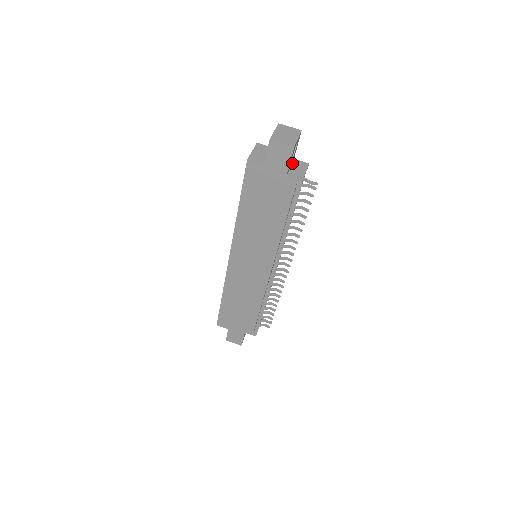
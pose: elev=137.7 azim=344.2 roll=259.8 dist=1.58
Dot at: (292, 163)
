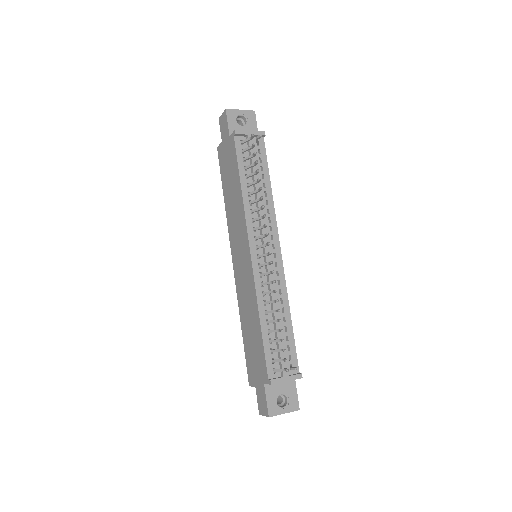
Dot at: occluded
